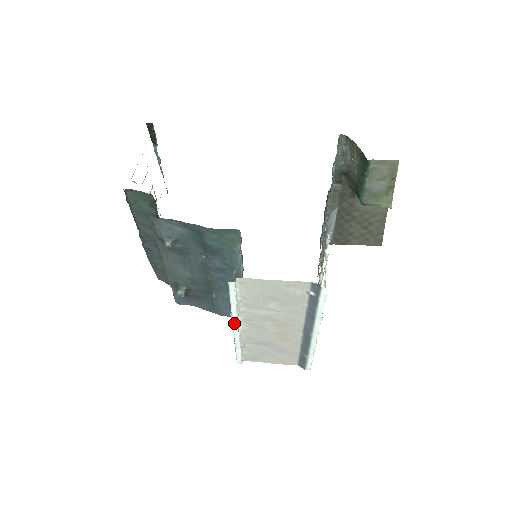
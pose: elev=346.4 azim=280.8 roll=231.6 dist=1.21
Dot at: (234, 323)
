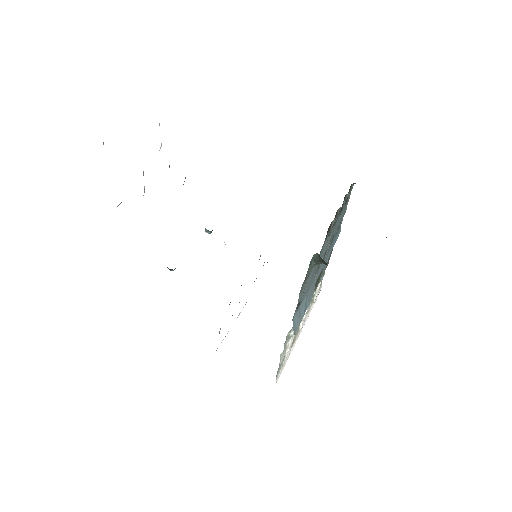
Dot at: occluded
